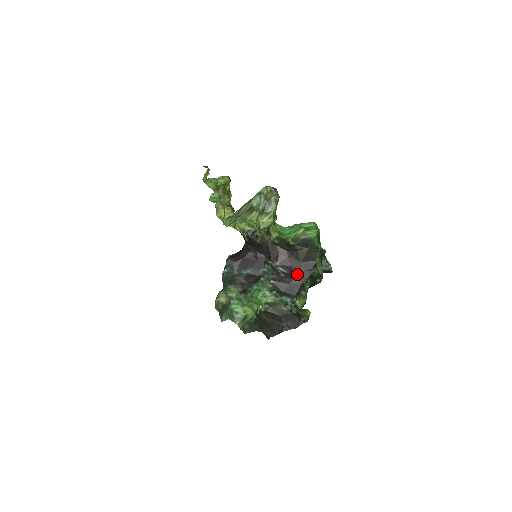
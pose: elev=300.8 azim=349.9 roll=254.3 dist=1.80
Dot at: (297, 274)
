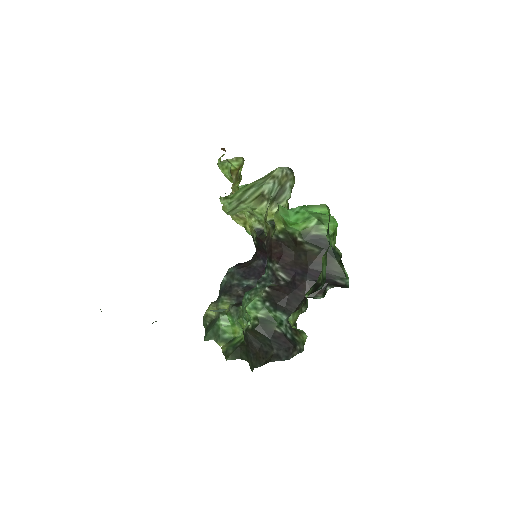
Dot at: (301, 283)
